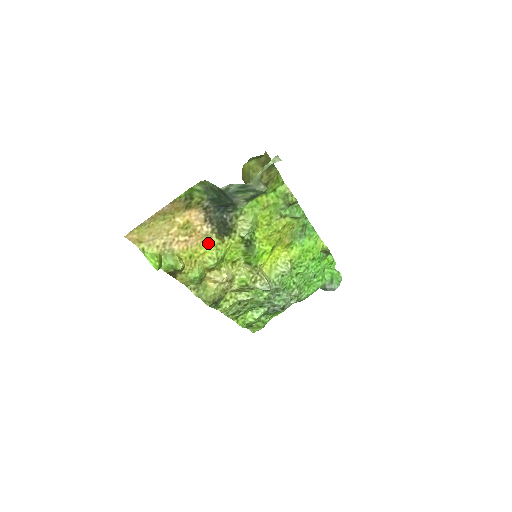
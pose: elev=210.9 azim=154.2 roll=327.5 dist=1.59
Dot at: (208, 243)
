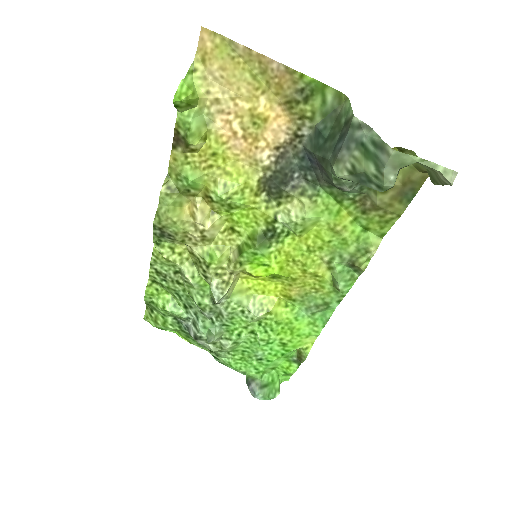
Dot at: (245, 172)
